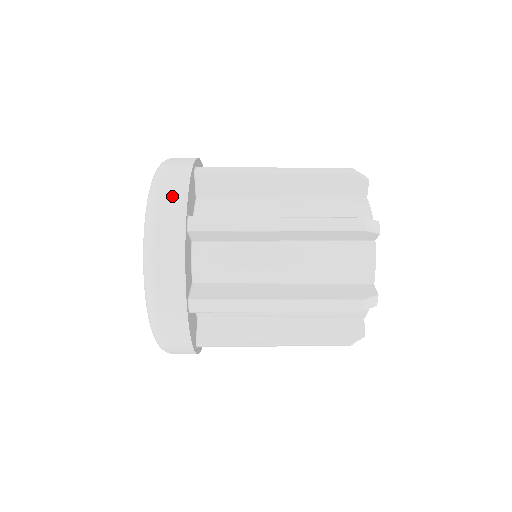
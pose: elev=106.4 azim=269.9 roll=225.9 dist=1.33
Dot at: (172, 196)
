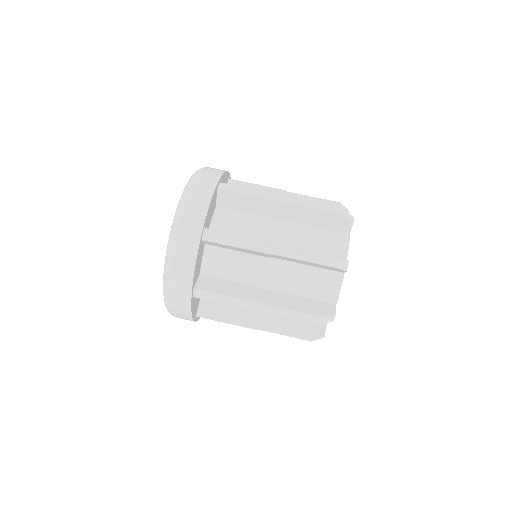
Dot at: (181, 278)
